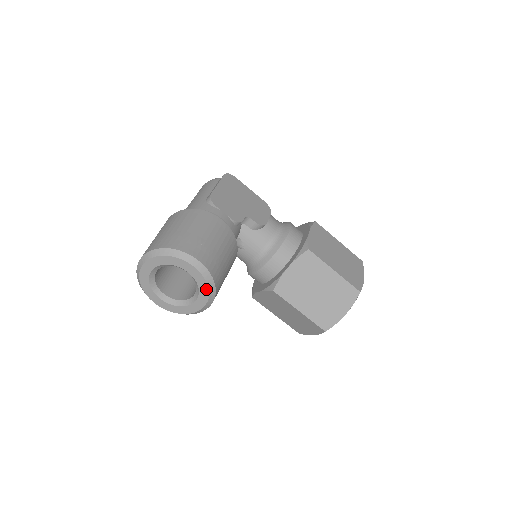
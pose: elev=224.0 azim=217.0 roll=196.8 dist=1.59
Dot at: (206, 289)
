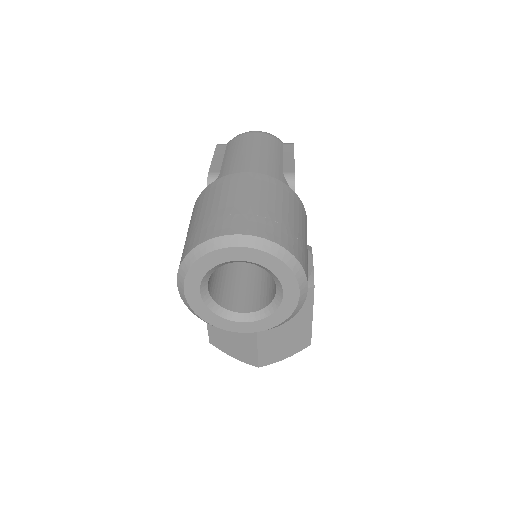
Dot at: (278, 321)
